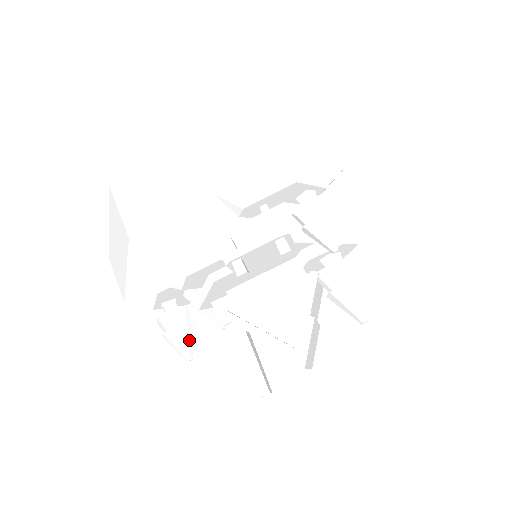
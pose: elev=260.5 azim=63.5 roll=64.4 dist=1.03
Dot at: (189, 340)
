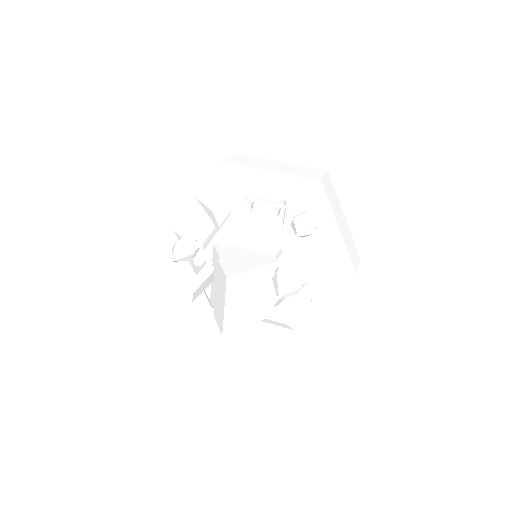
Dot at: (184, 252)
